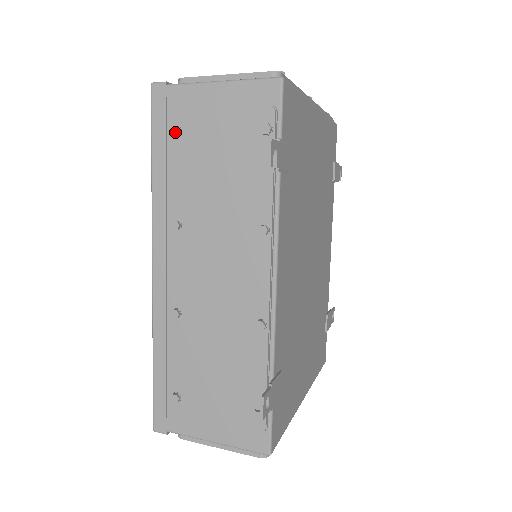
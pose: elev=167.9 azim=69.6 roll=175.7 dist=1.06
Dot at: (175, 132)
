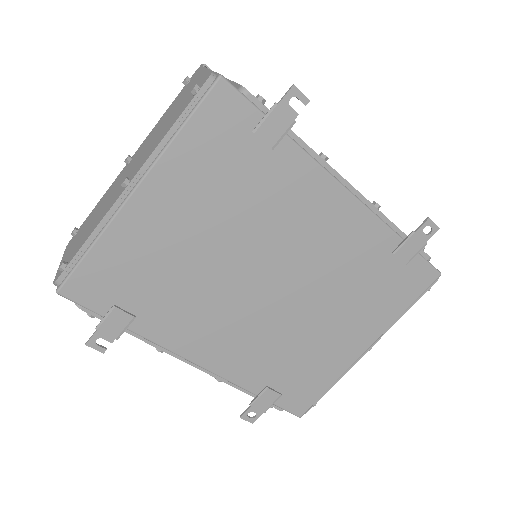
Dot at: occluded
